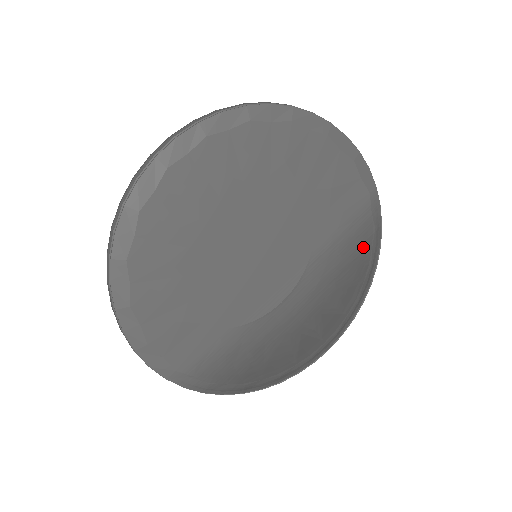
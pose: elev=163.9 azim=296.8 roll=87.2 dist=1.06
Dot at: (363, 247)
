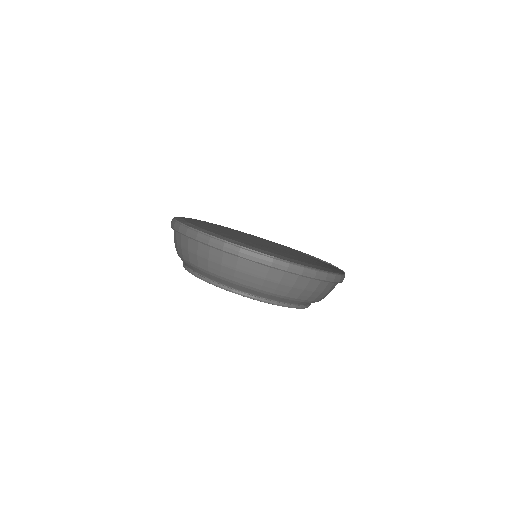
Dot at: occluded
